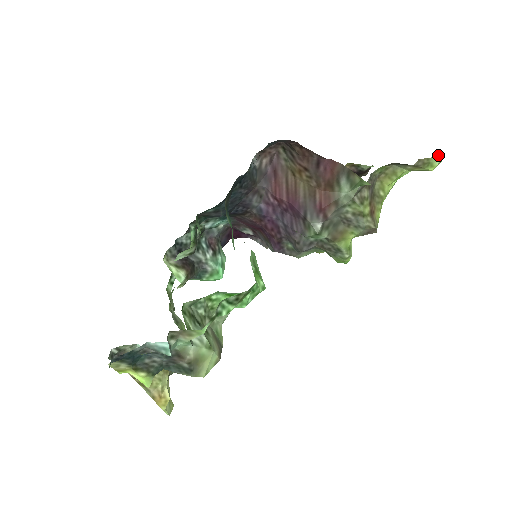
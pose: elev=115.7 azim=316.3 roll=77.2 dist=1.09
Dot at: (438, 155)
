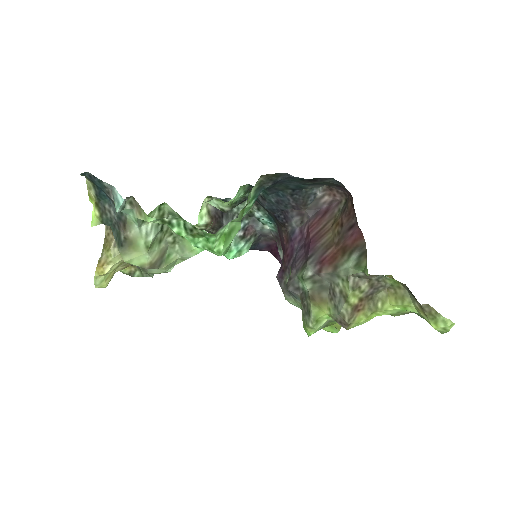
Dot at: (449, 319)
